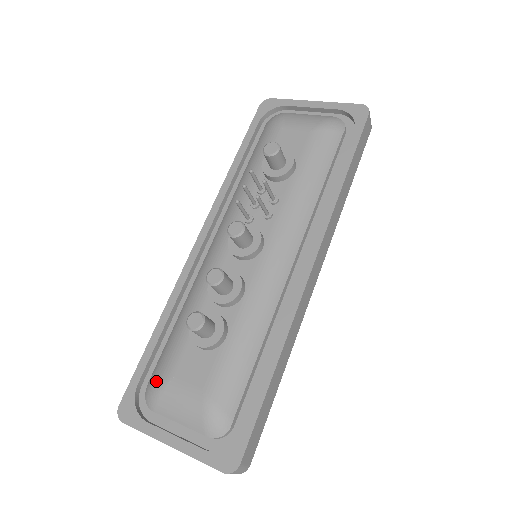
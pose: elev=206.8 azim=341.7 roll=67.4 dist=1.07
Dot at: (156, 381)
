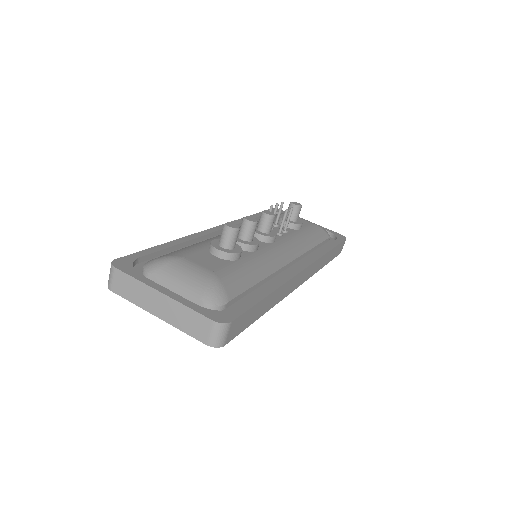
Dot at: (166, 256)
